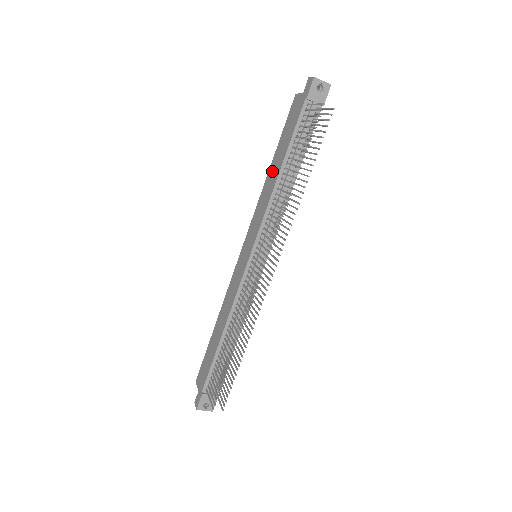
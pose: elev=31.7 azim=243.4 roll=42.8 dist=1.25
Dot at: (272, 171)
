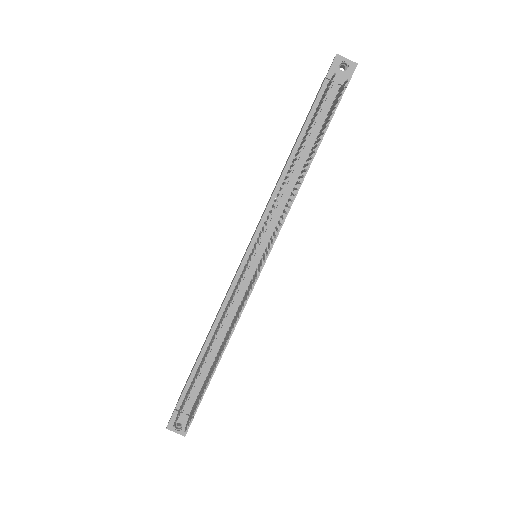
Dot at: (286, 162)
